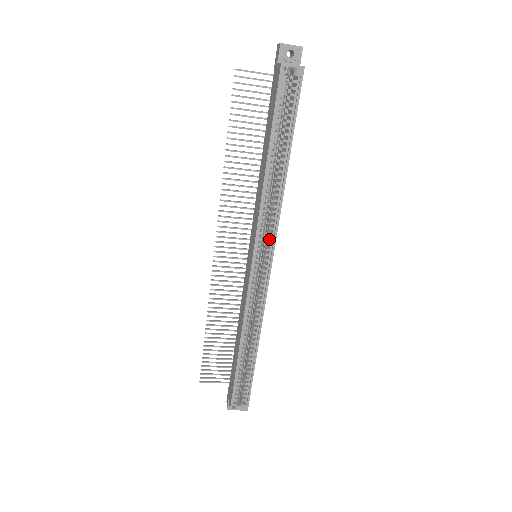
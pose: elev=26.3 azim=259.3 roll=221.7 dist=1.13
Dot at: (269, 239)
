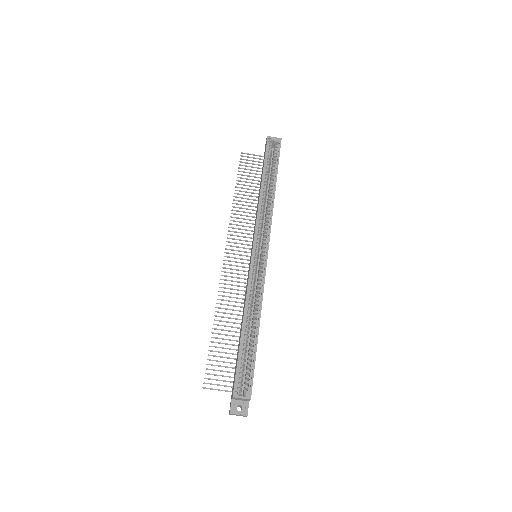
Dot at: (265, 234)
